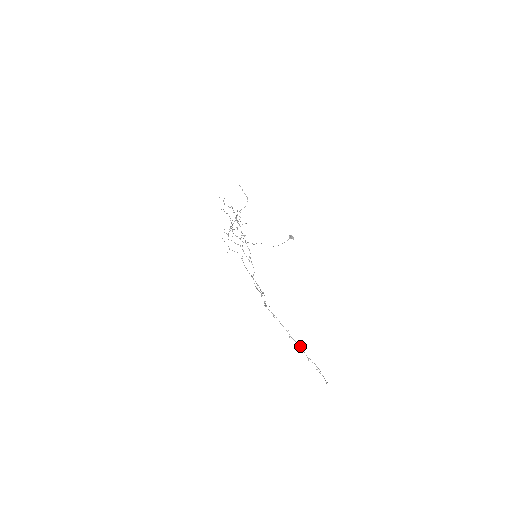
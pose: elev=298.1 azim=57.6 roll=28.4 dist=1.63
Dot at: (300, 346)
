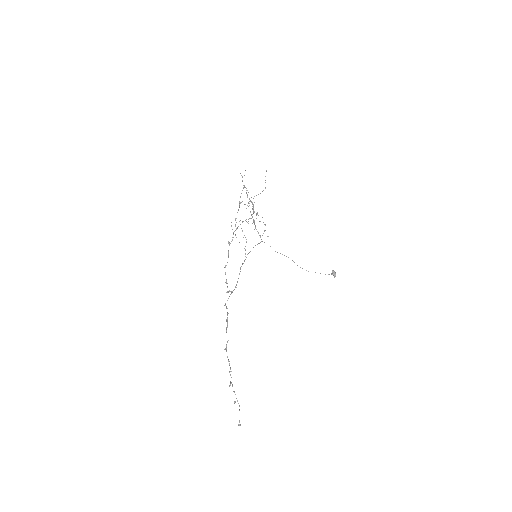
Dot at: (229, 365)
